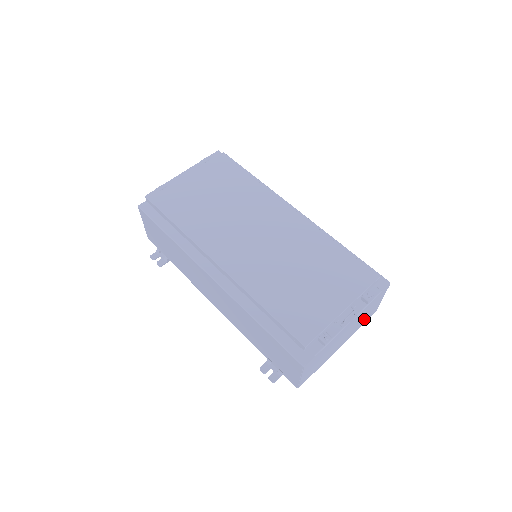
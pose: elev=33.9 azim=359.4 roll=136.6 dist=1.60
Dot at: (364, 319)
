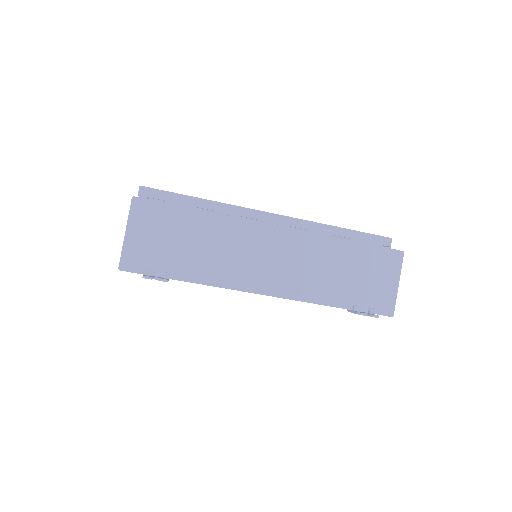
Dot at: occluded
